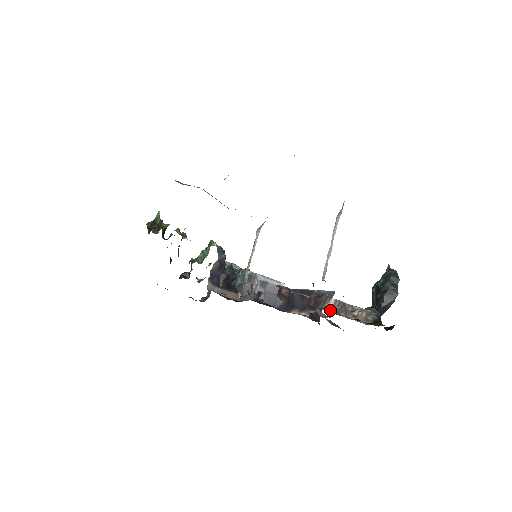
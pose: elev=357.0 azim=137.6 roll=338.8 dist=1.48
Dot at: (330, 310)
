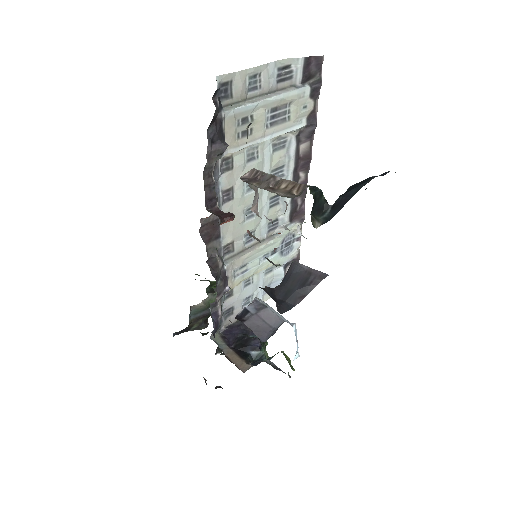
Dot at: occluded
